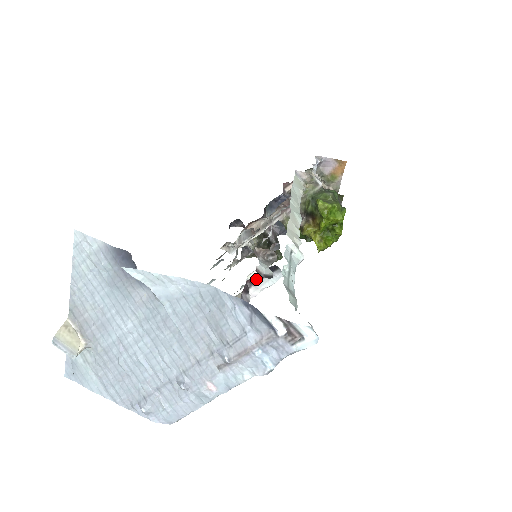
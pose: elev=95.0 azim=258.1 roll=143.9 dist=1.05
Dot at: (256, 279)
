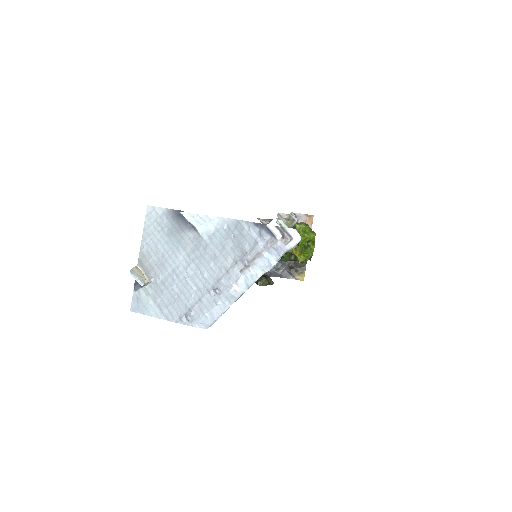
Dot at: occluded
